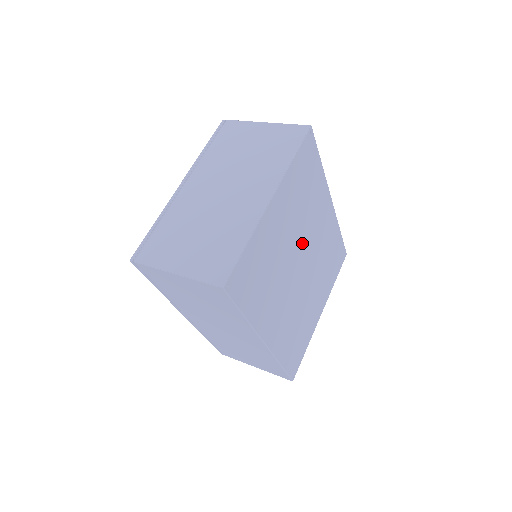
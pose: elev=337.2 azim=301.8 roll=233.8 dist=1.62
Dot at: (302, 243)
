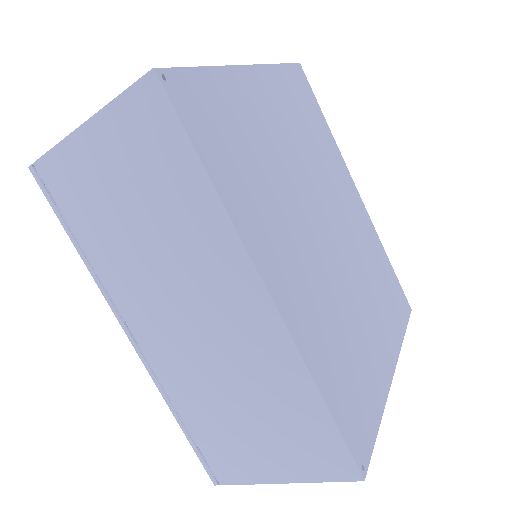
Dot at: (319, 193)
